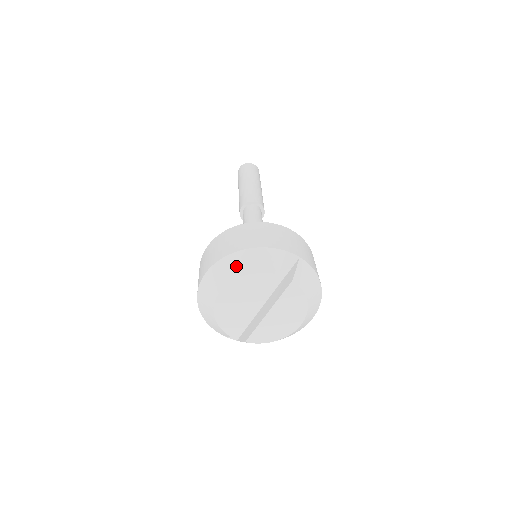
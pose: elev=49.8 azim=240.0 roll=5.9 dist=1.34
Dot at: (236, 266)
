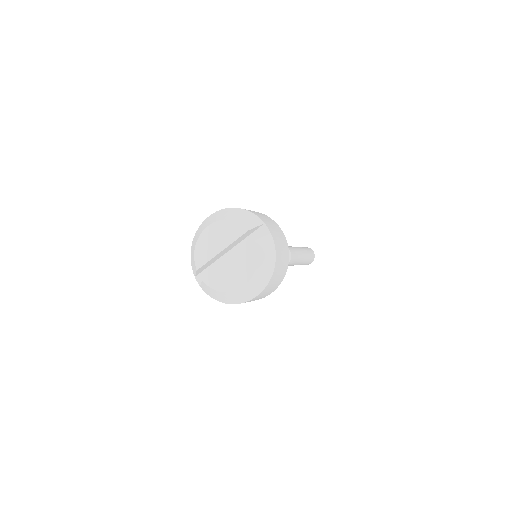
Dot at: (229, 214)
